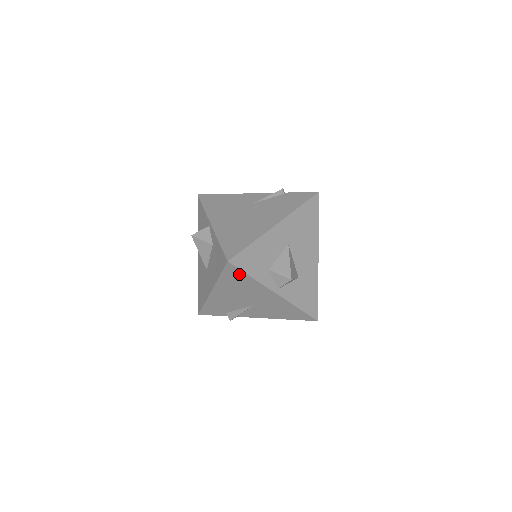
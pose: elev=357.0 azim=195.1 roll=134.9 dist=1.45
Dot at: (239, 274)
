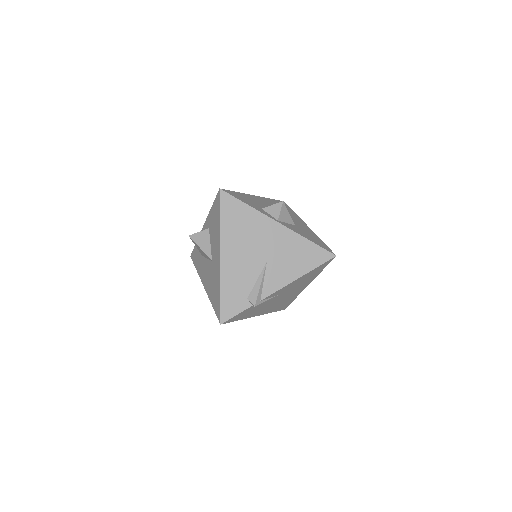
Dot at: (235, 205)
